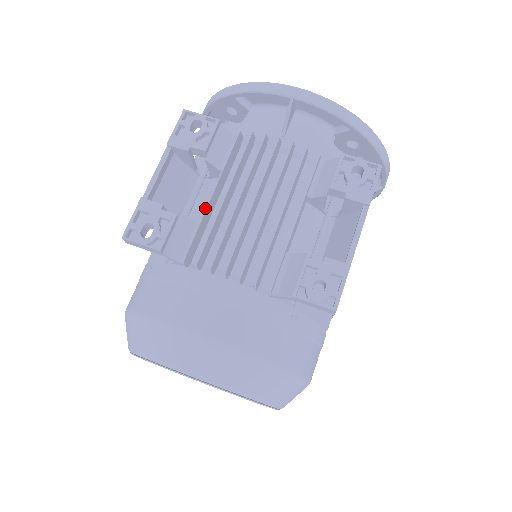
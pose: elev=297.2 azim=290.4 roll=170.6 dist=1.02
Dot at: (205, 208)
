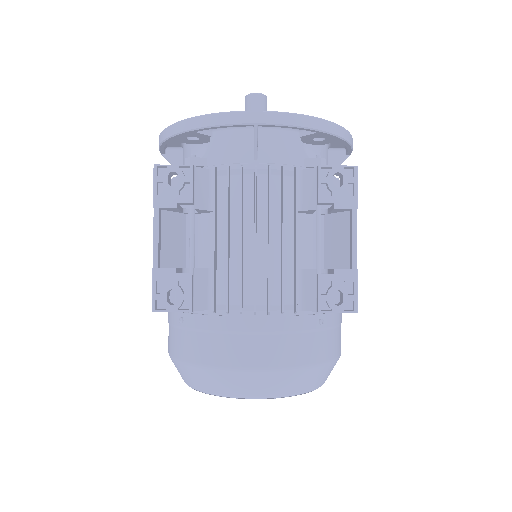
Dot at: (213, 255)
